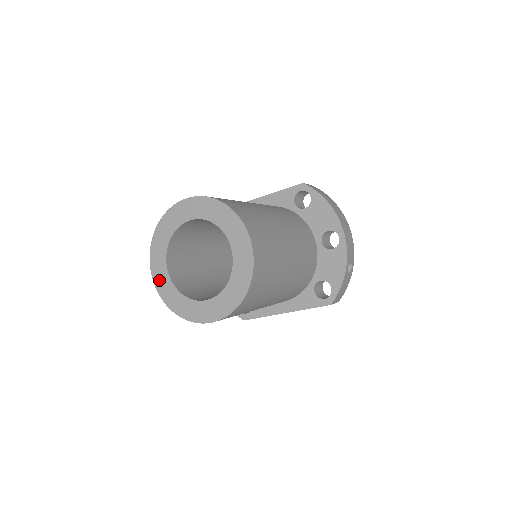
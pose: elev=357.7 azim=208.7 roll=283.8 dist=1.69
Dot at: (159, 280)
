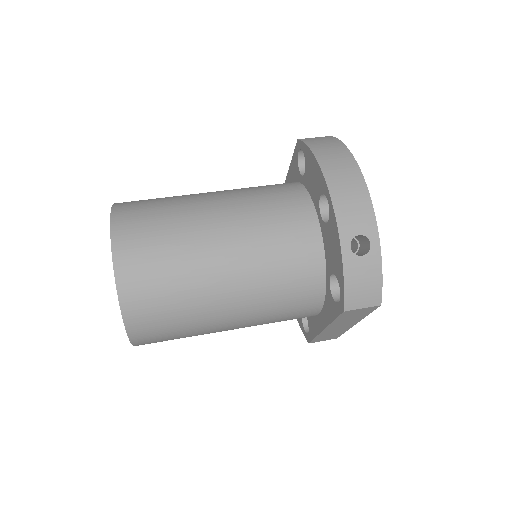
Dot at: occluded
